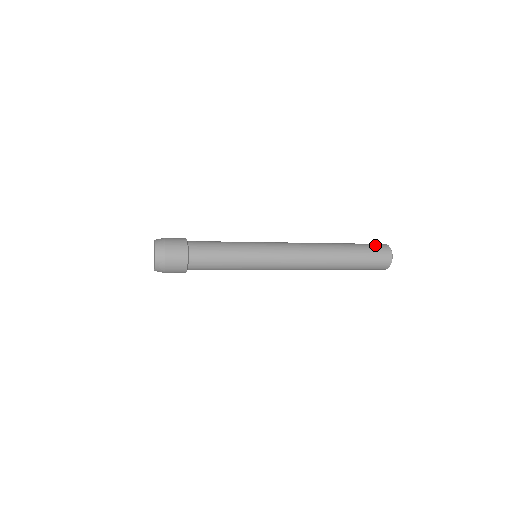
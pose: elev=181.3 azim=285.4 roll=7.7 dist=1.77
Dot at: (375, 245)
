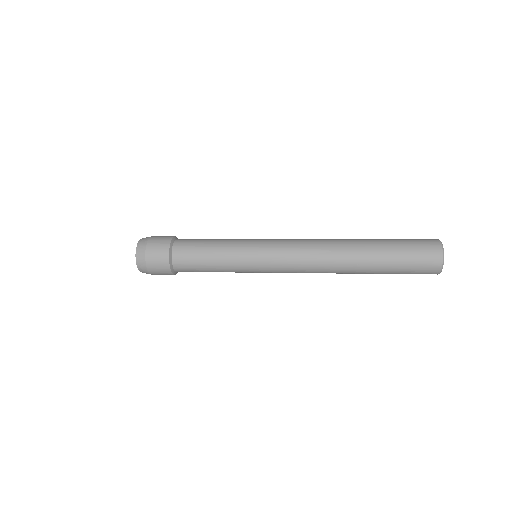
Dot at: occluded
